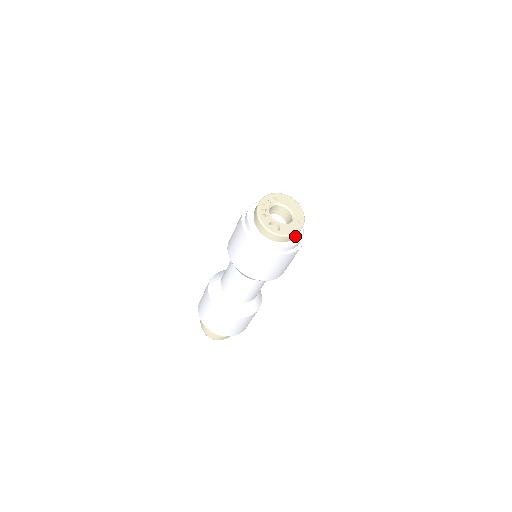
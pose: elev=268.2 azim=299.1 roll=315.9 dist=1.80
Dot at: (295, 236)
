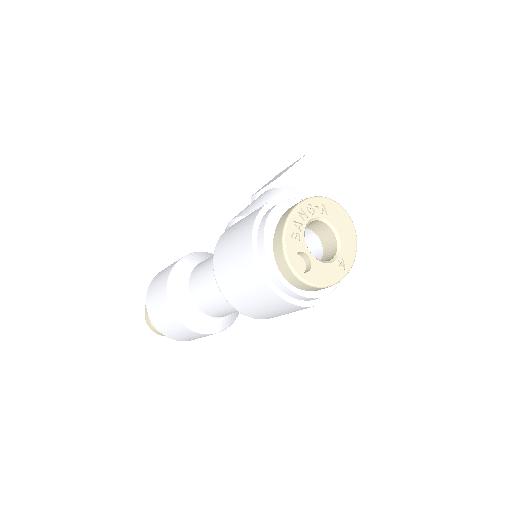
Dot at: occluded
